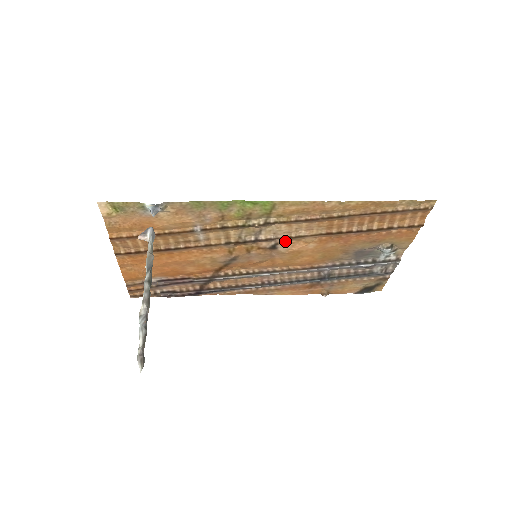
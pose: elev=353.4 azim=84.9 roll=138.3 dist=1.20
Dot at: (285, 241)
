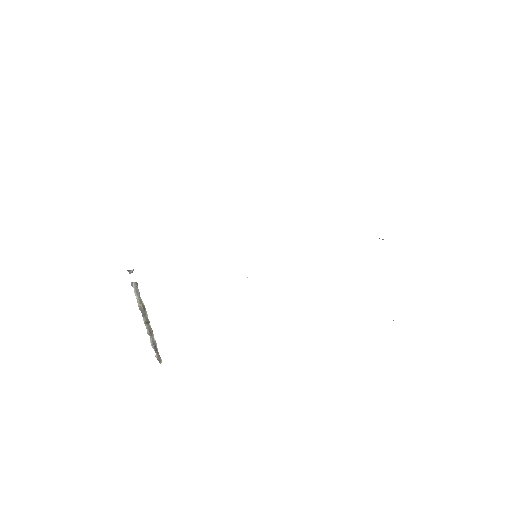
Dot at: occluded
